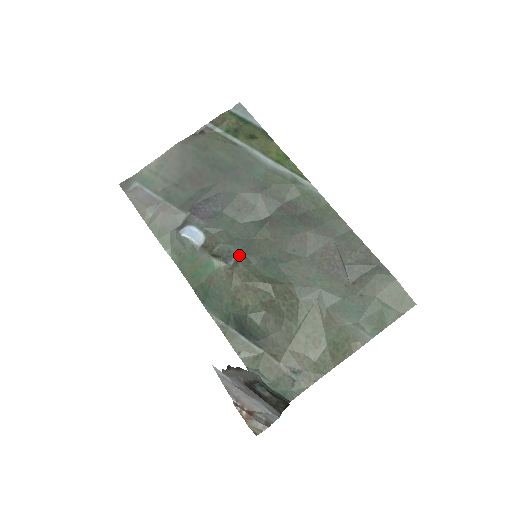
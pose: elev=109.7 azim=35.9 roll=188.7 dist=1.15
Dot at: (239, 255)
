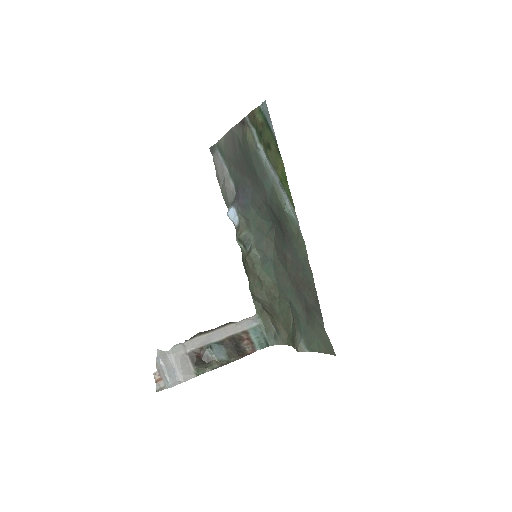
Dot at: (252, 246)
